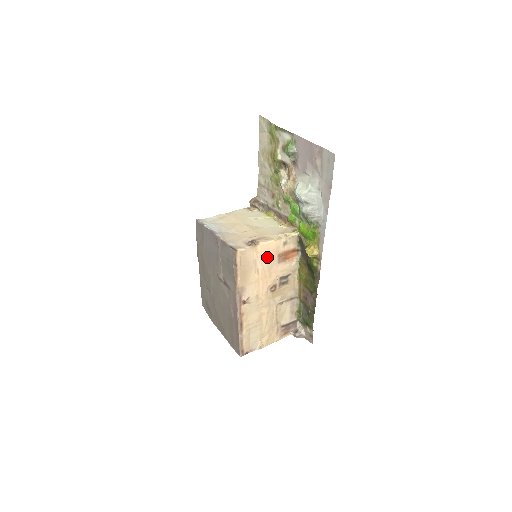
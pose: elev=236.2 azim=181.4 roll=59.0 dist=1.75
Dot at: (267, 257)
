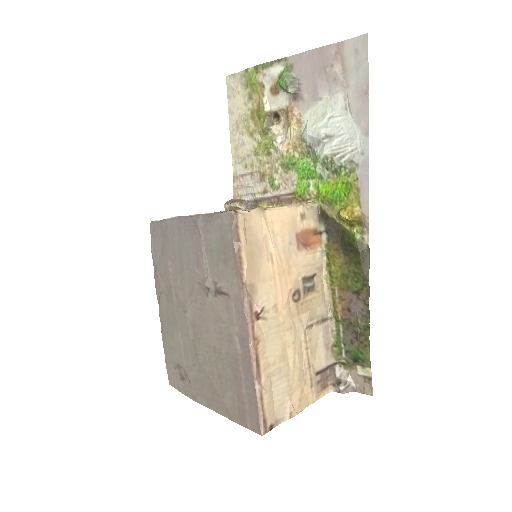
Dot at: (281, 235)
